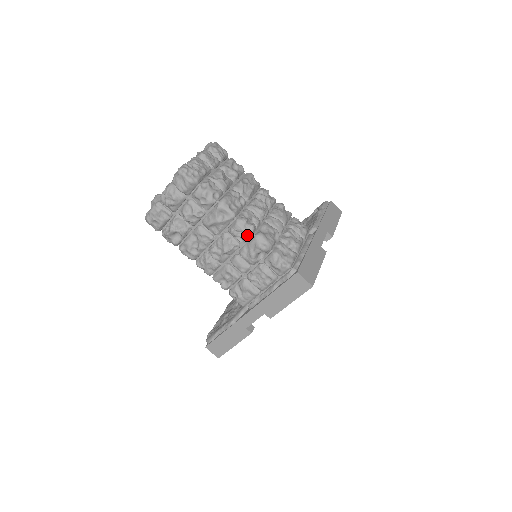
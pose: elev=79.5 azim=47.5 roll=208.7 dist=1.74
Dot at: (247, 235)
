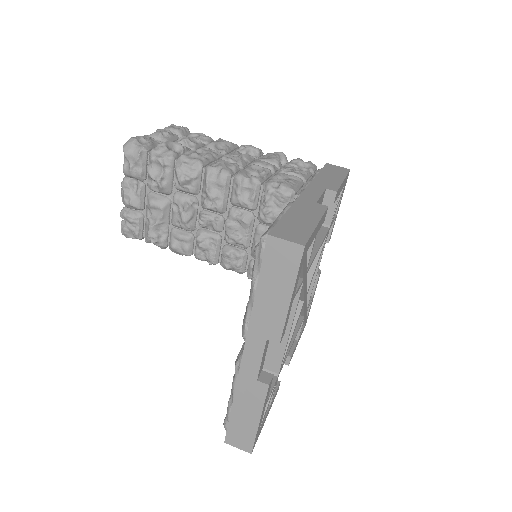
Dot at: (259, 149)
